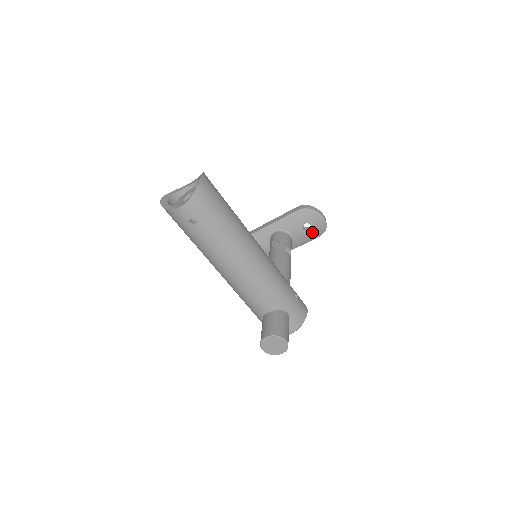
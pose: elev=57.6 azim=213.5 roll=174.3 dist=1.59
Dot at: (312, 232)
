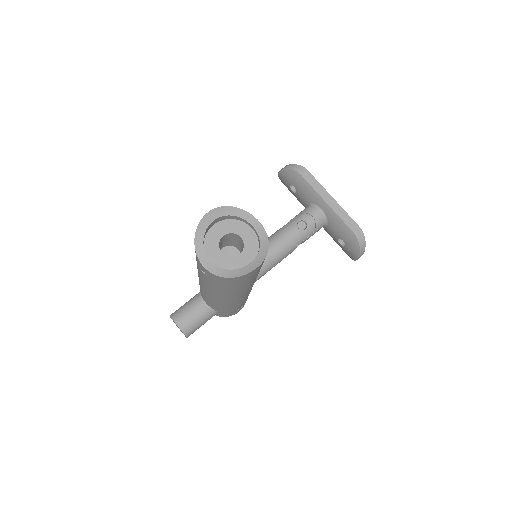
Dot at: (340, 245)
